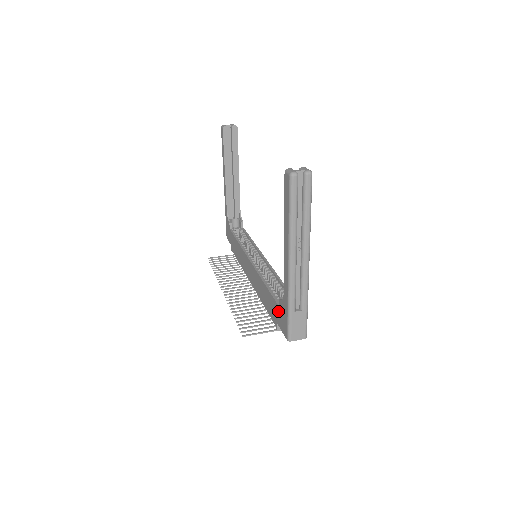
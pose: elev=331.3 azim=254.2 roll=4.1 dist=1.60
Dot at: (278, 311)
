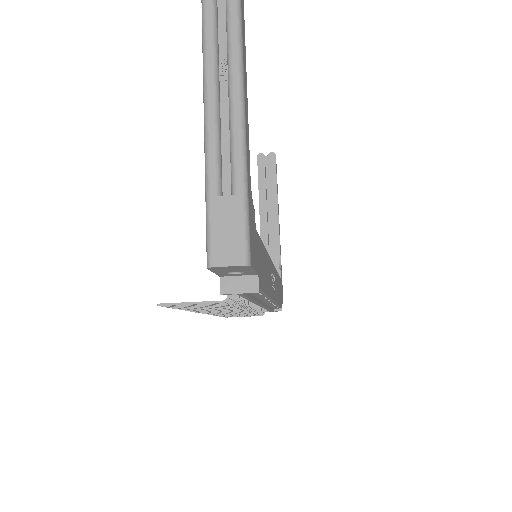
Dot at: occluded
